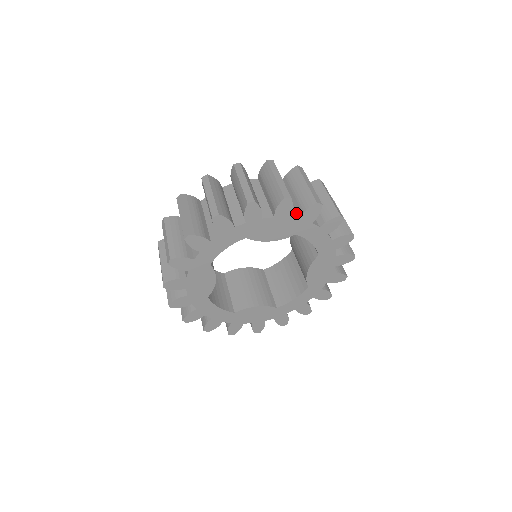
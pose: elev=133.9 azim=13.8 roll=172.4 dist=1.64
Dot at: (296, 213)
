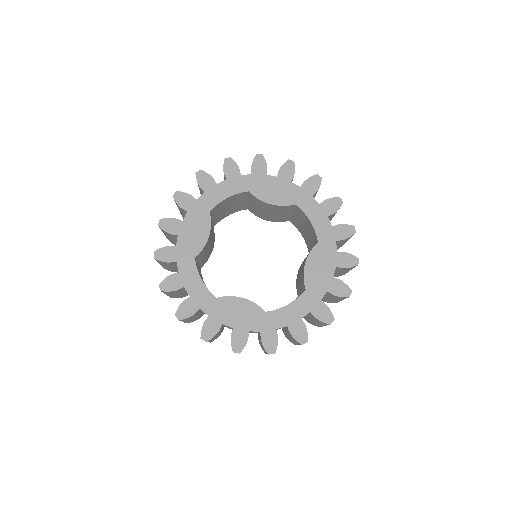
Dot at: occluded
